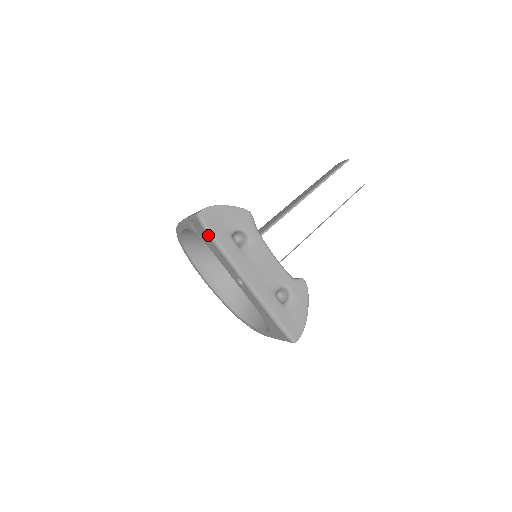
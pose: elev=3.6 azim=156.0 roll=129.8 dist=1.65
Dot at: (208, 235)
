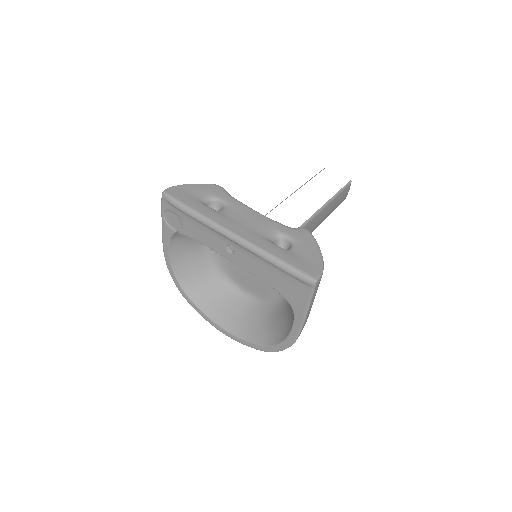
Dot at: (178, 206)
